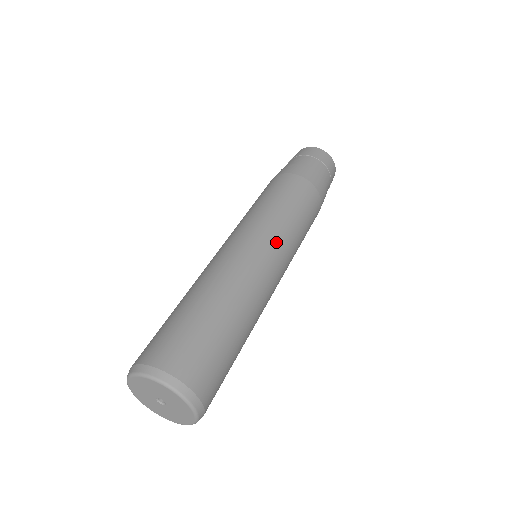
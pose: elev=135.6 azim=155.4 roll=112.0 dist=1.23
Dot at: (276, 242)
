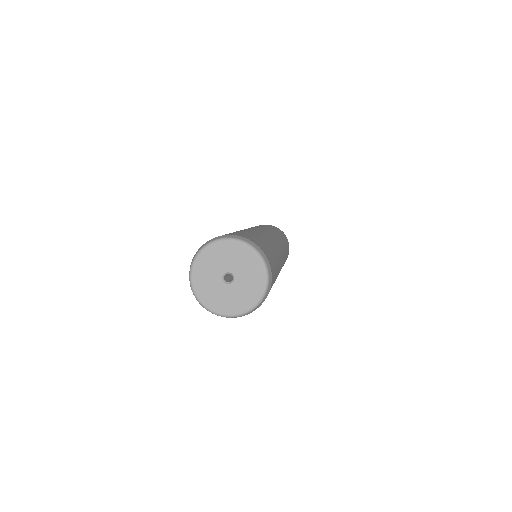
Dot at: occluded
